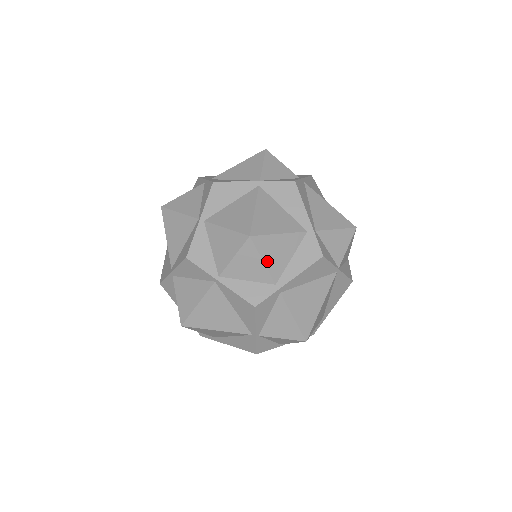
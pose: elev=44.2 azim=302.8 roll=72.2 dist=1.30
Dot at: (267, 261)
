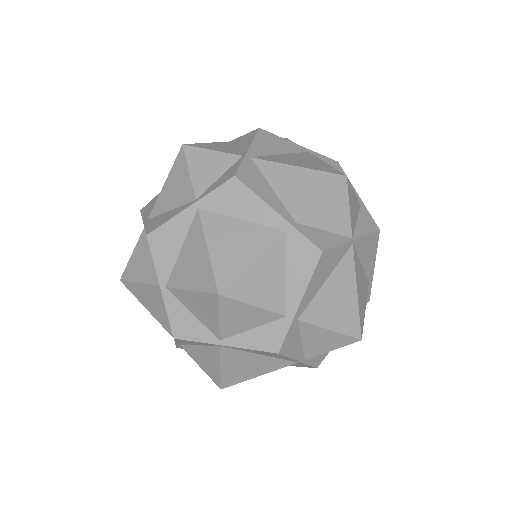
Dot at: (259, 302)
